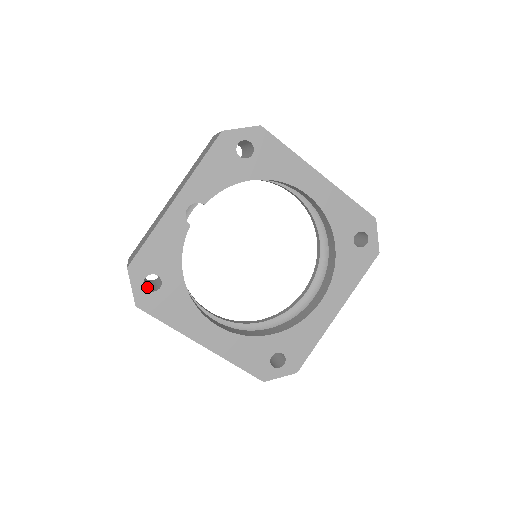
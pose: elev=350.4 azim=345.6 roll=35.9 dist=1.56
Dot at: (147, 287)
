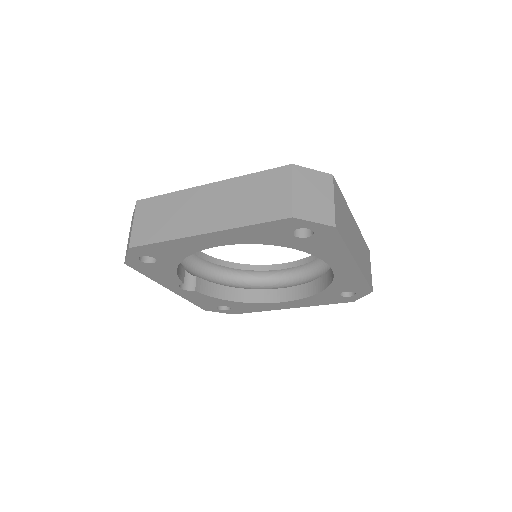
Dot at: occluded
